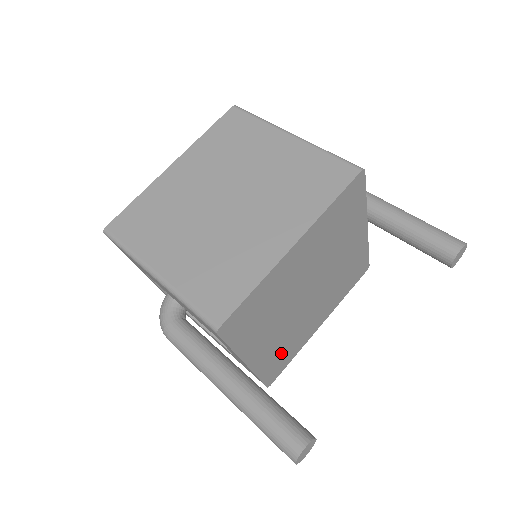
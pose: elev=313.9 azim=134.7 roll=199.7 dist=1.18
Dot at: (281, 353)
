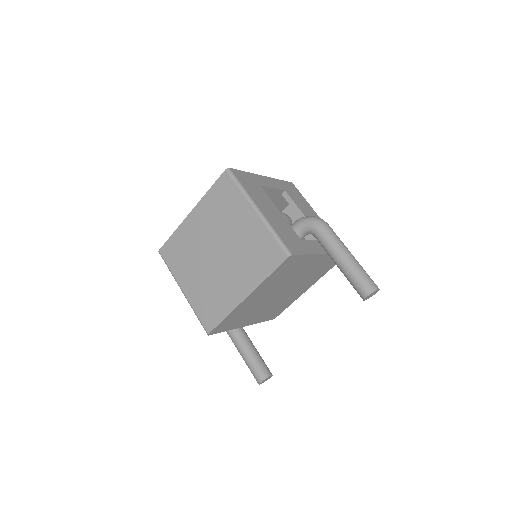
Dot at: (275, 310)
